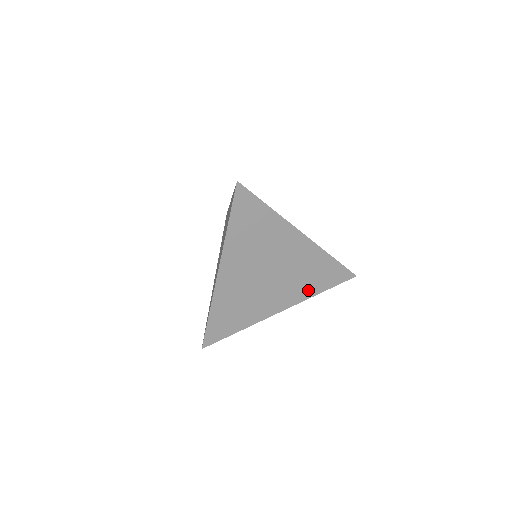
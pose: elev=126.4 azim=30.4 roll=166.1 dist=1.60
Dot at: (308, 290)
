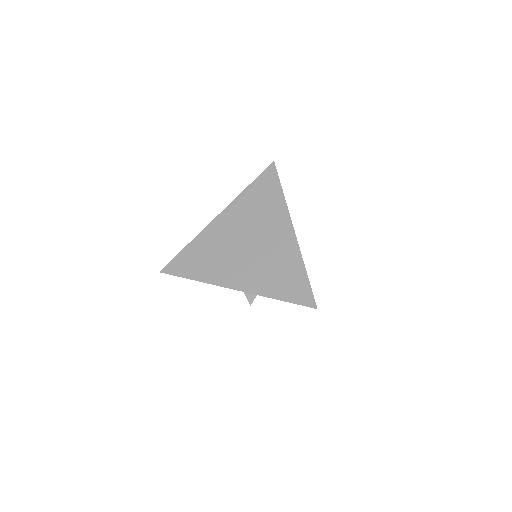
Dot at: (267, 287)
